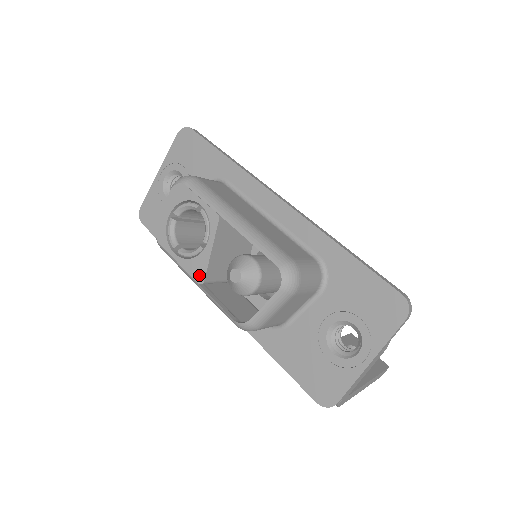
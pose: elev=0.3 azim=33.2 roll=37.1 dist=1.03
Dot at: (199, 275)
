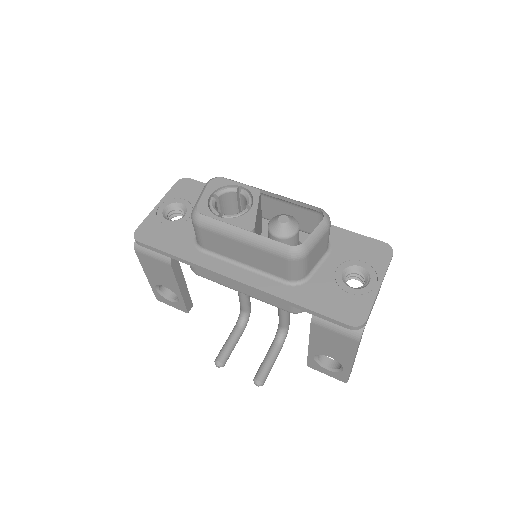
Dot at: (248, 225)
